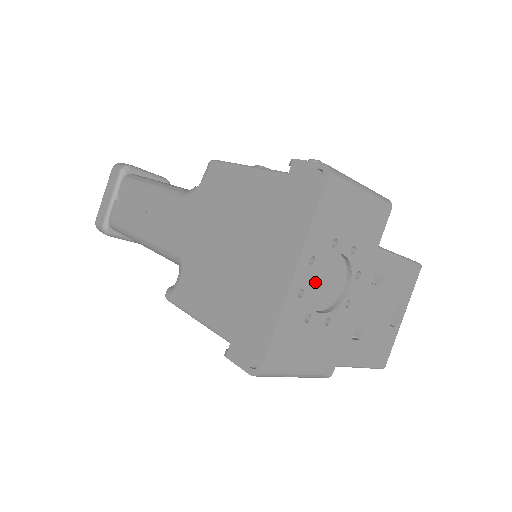
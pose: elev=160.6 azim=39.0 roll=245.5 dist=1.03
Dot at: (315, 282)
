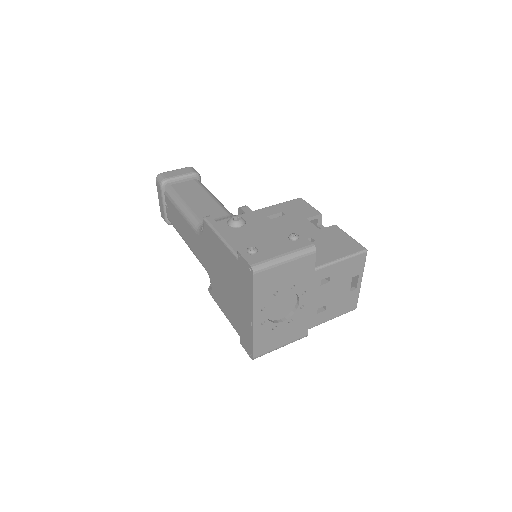
Dot at: (273, 310)
